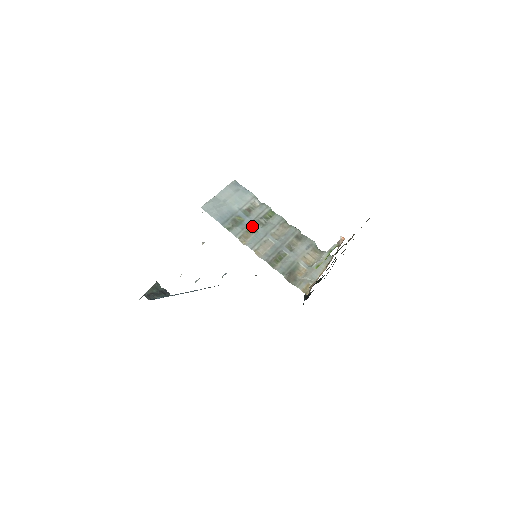
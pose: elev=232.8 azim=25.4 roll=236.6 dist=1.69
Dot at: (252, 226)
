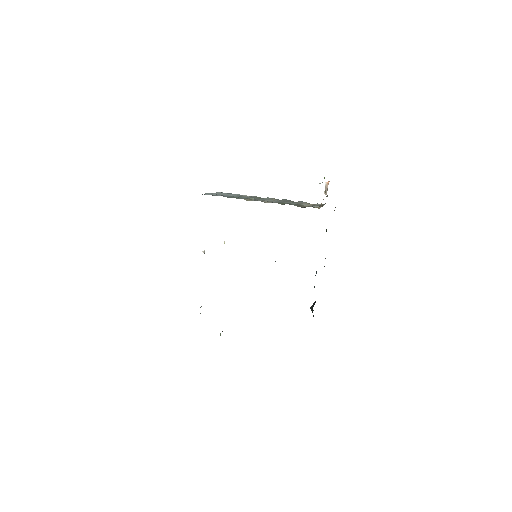
Dot at: (250, 198)
